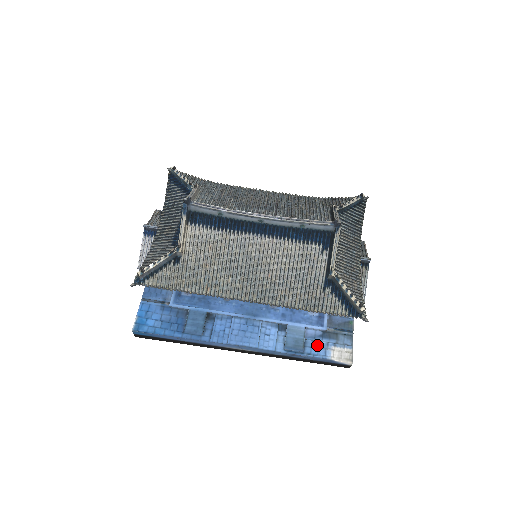
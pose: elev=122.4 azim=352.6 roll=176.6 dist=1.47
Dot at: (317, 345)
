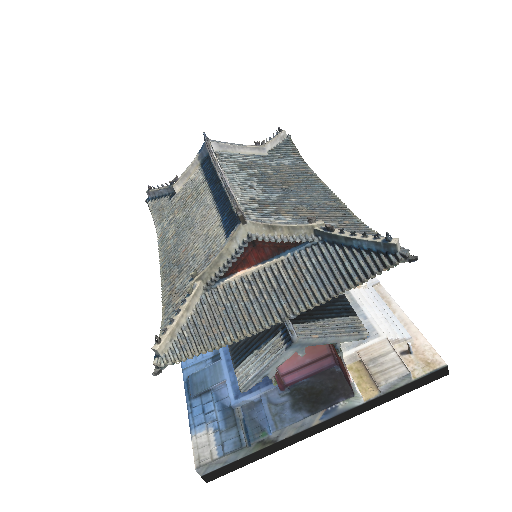
Dot at: (207, 408)
